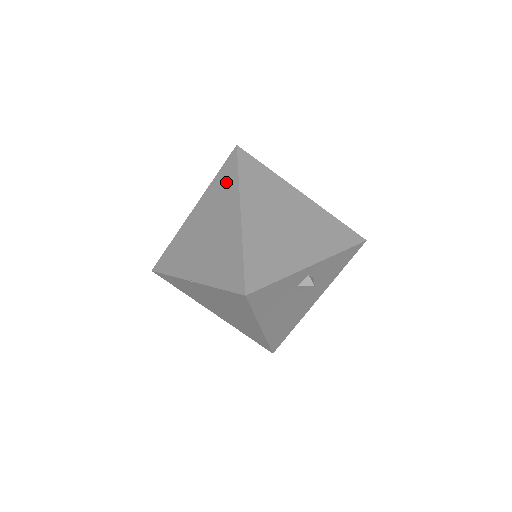
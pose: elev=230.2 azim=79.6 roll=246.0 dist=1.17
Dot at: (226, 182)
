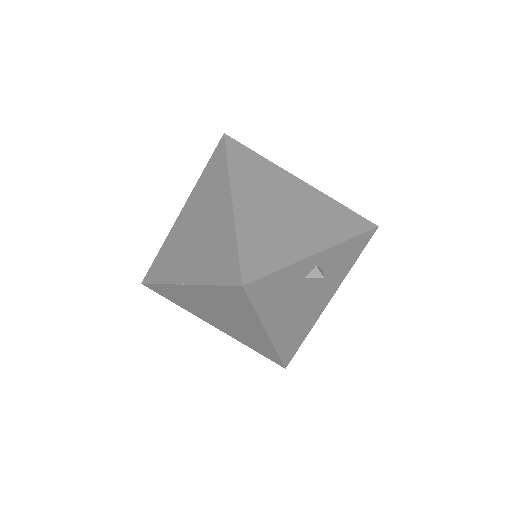
Dot at: (215, 173)
